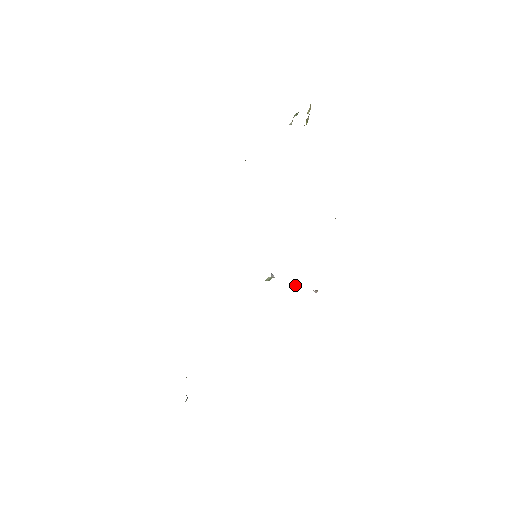
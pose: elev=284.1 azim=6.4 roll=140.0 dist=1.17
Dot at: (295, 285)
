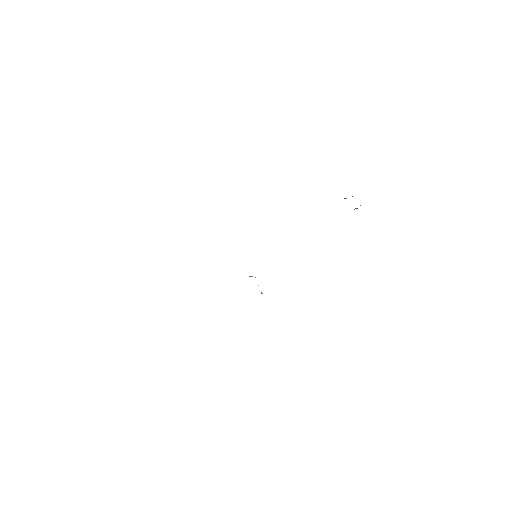
Dot at: occluded
